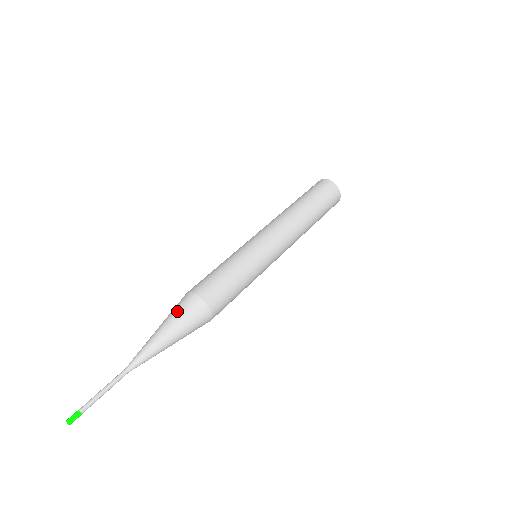
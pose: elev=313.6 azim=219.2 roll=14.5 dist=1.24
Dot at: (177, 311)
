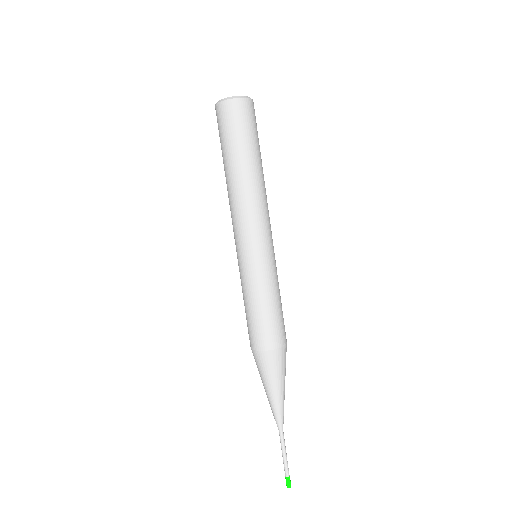
Dot at: (283, 370)
